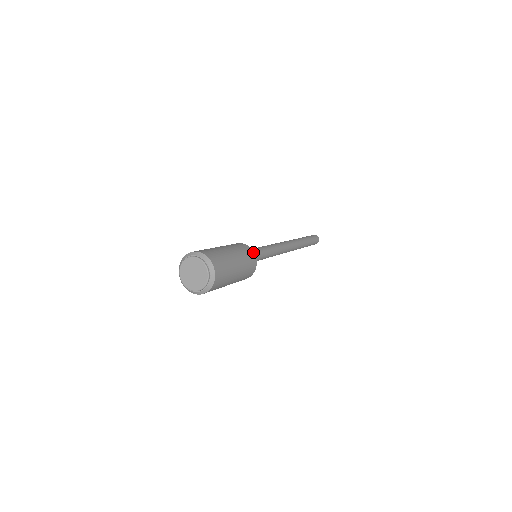
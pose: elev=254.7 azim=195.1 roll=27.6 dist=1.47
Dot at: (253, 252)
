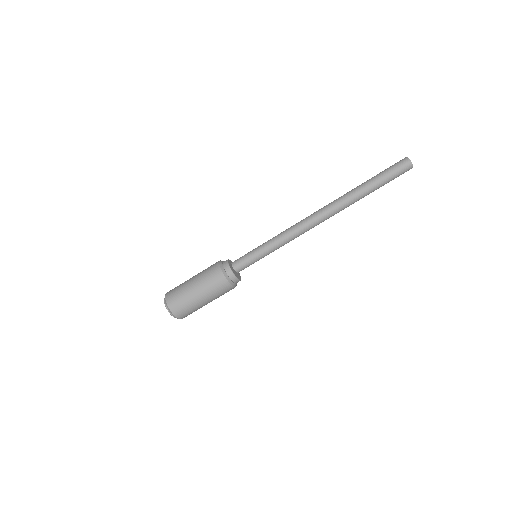
Dot at: (220, 269)
